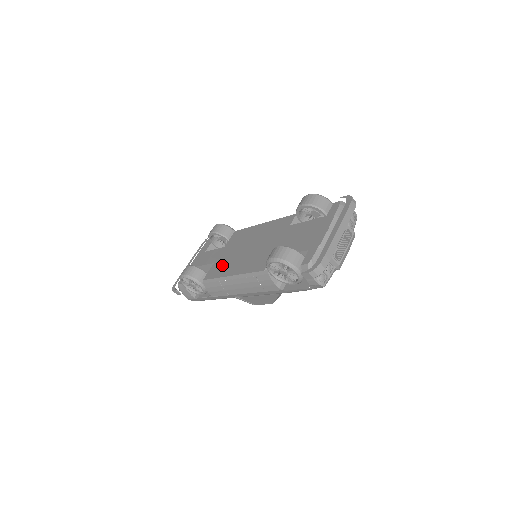
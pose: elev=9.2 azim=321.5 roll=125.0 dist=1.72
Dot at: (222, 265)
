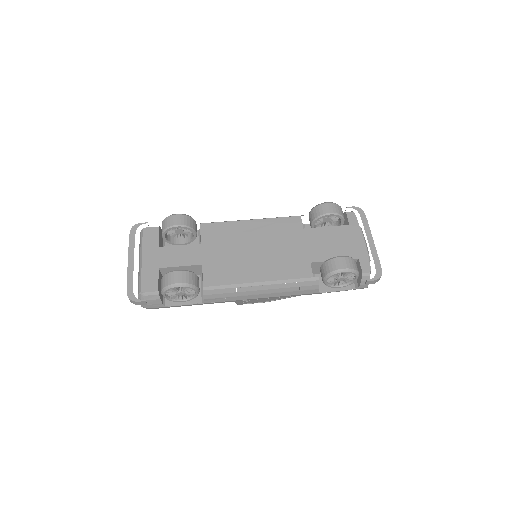
Dot at: (226, 268)
